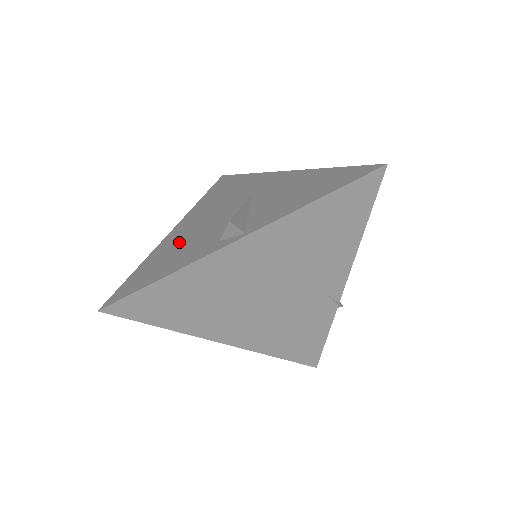
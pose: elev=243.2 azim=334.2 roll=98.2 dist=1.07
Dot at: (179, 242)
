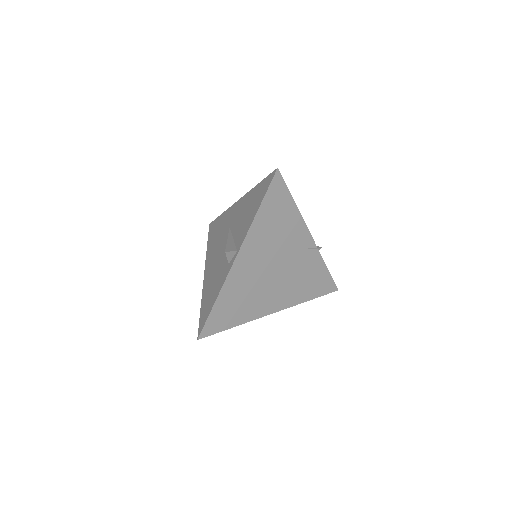
Dot at: (211, 279)
